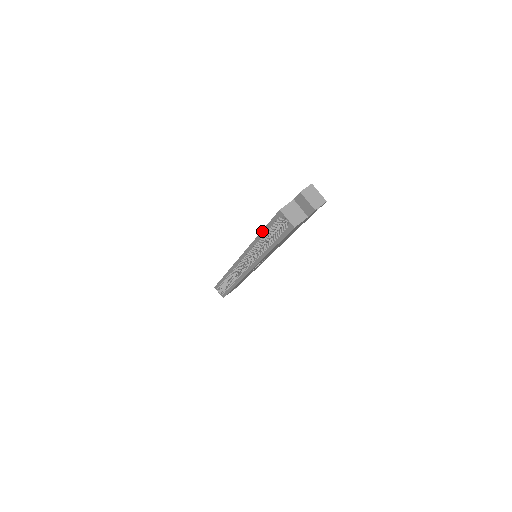
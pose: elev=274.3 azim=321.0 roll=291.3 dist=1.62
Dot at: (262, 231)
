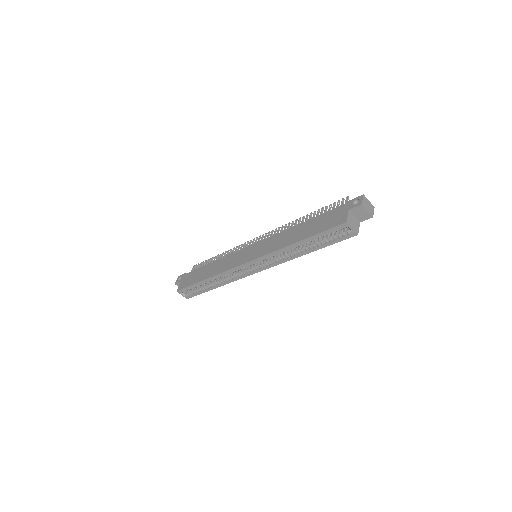
Dot at: (305, 239)
